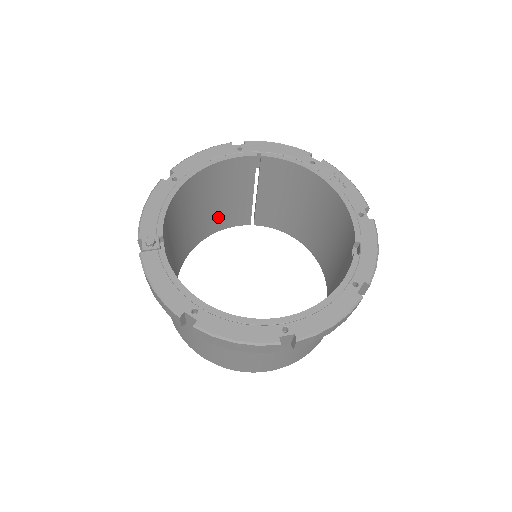
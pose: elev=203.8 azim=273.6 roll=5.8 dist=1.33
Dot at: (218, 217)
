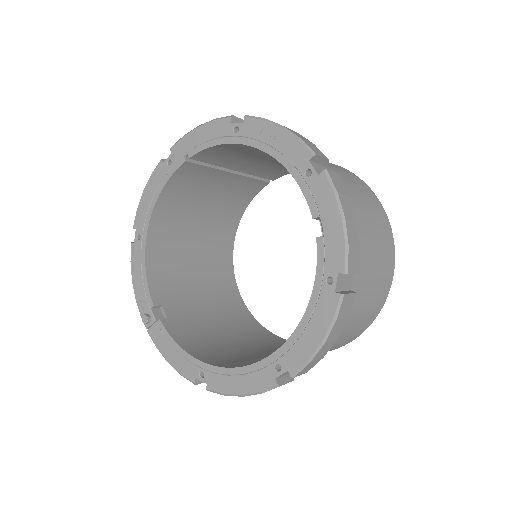
Dot at: (228, 205)
